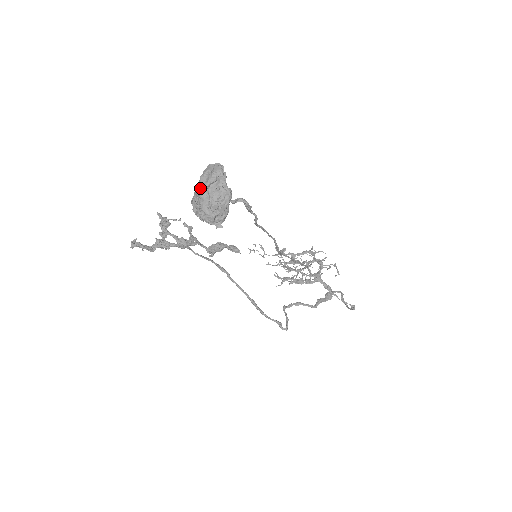
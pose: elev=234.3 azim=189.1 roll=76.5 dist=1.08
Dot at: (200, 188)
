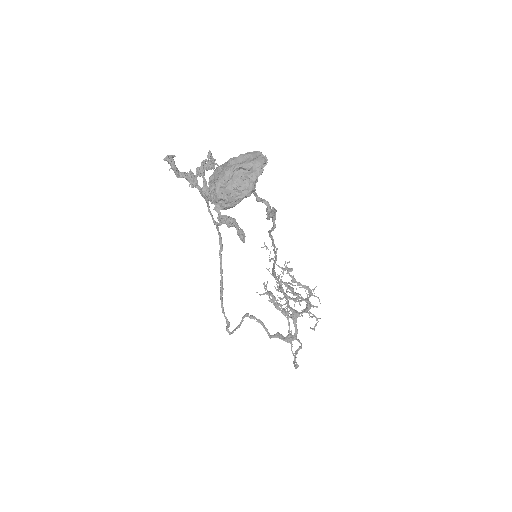
Dot at: (231, 164)
